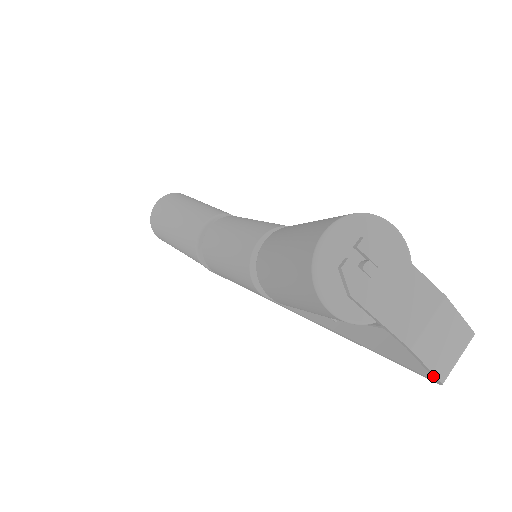
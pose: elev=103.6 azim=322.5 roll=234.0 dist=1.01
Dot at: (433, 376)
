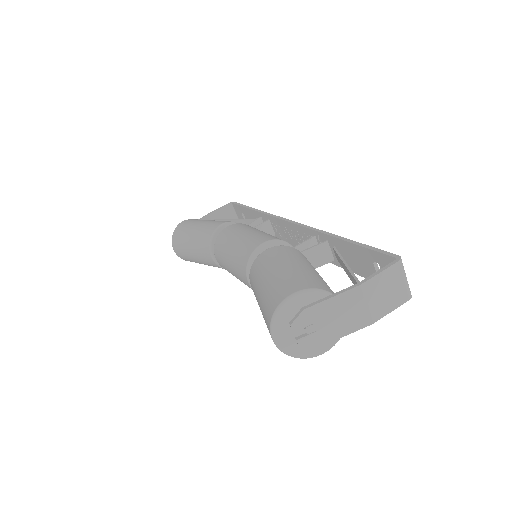
Dot at: (402, 303)
